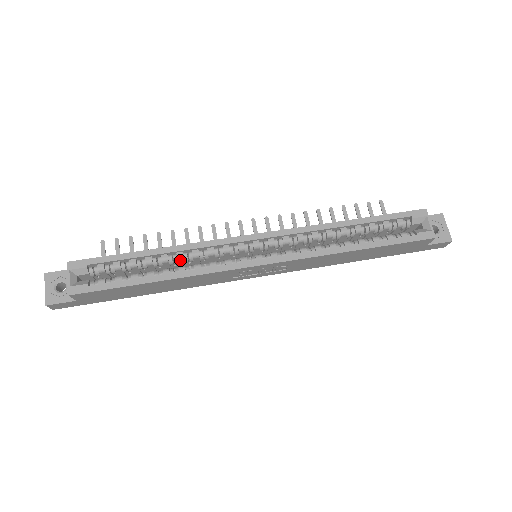
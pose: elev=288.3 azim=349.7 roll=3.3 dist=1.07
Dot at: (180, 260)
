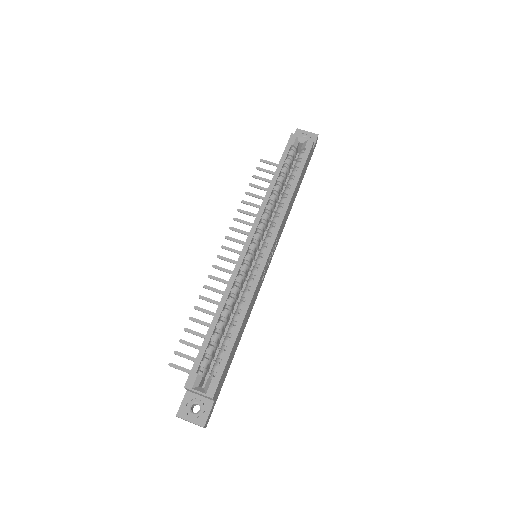
Dot at: (232, 305)
